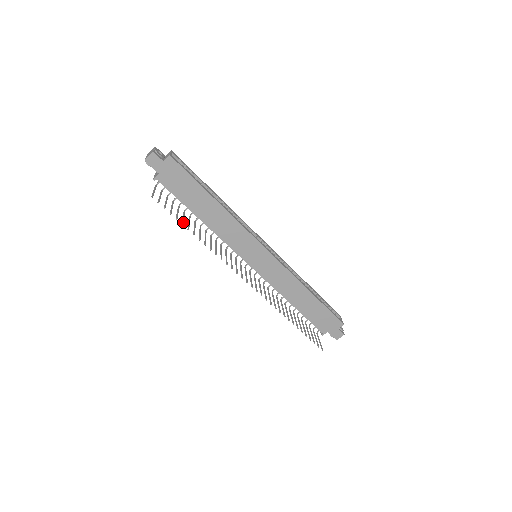
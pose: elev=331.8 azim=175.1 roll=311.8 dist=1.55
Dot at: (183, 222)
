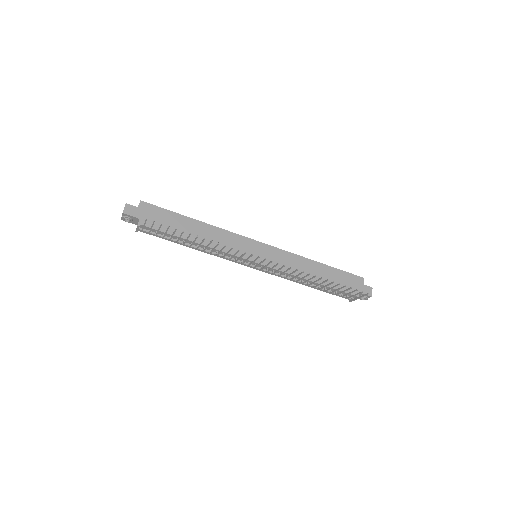
Dot at: (182, 232)
